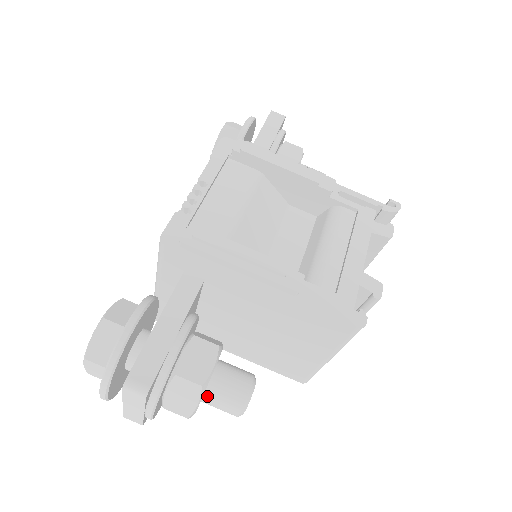
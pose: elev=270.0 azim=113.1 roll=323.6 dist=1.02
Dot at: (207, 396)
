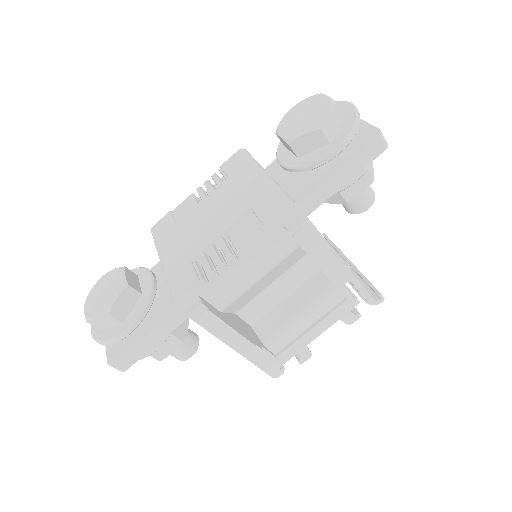
Dot at: occluded
